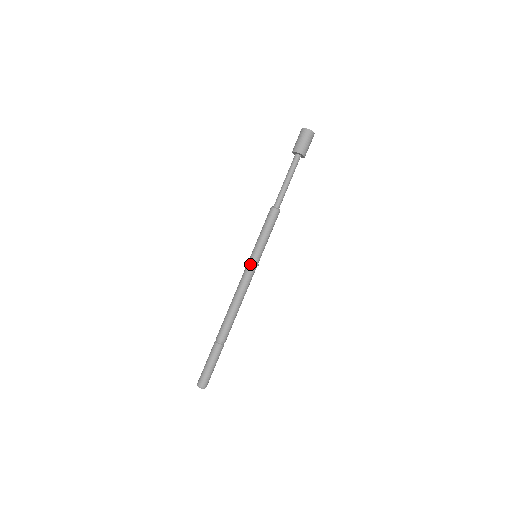
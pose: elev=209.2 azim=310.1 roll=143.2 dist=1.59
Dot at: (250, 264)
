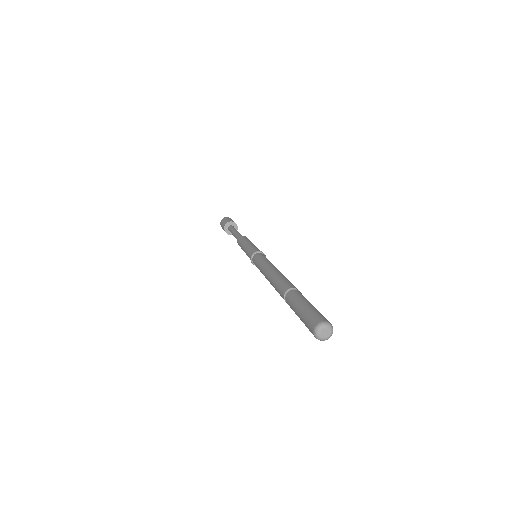
Dot at: (258, 253)
